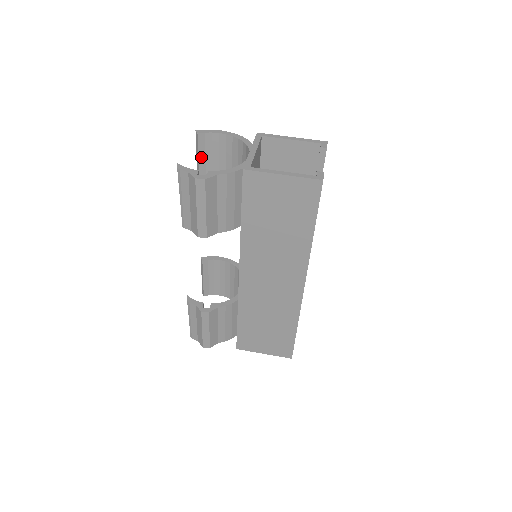
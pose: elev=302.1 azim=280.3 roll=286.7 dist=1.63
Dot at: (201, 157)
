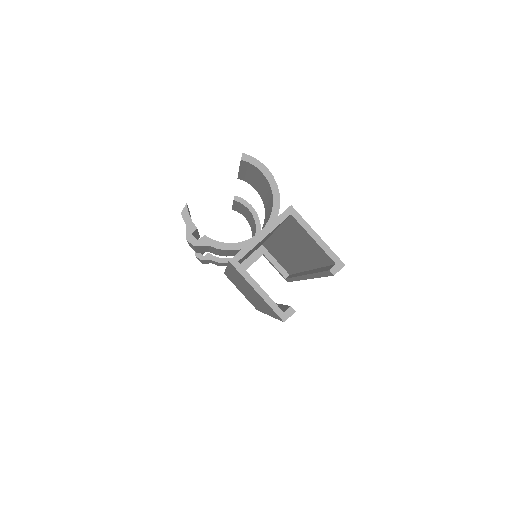
Dot at: (242, 169)
